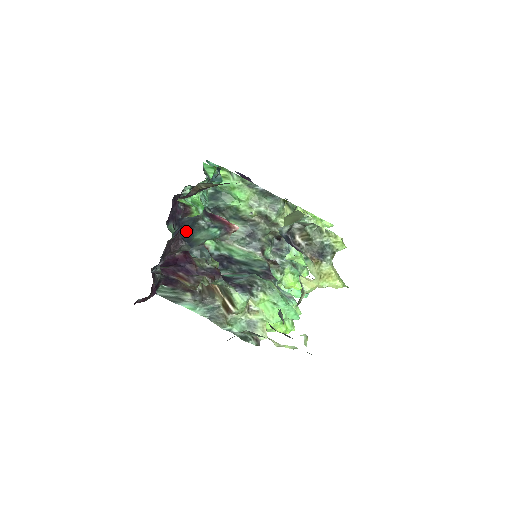
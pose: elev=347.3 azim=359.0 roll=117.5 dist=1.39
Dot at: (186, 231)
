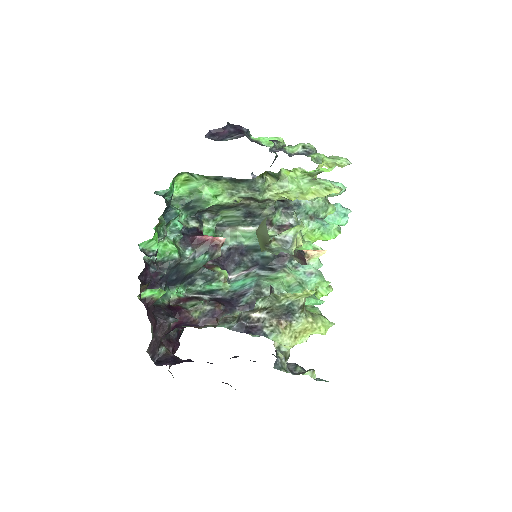
Dot at: (175, 278)
